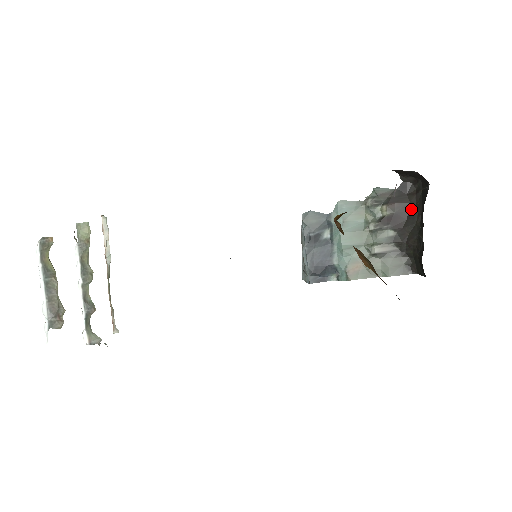
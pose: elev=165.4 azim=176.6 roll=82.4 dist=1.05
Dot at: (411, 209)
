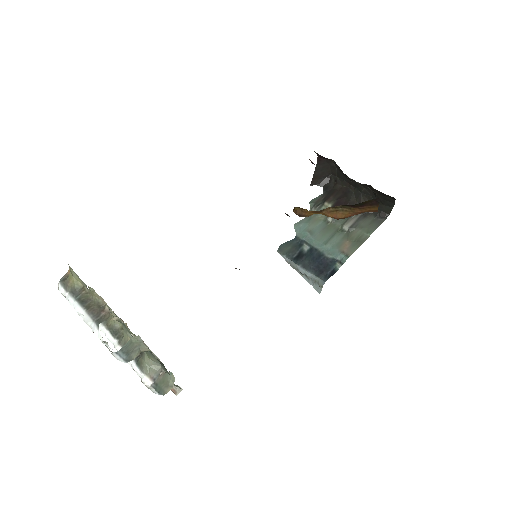
Dot at: (343, 191)
